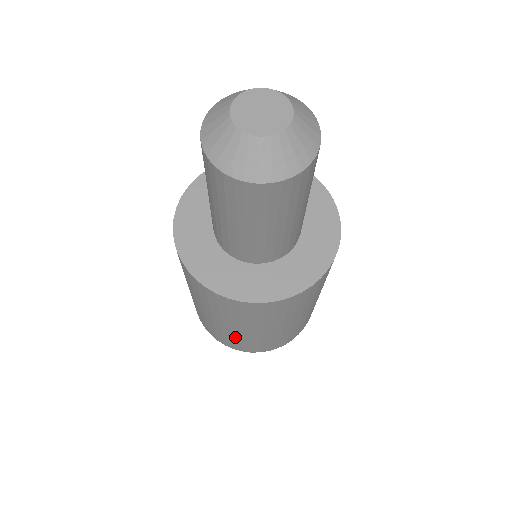
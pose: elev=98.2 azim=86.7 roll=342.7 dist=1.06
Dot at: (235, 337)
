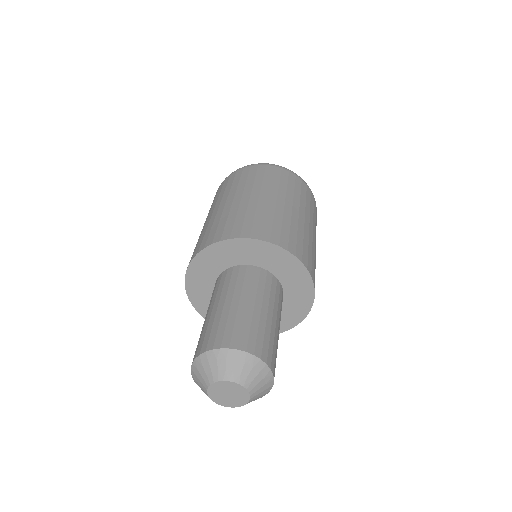
Dot at: occluded
